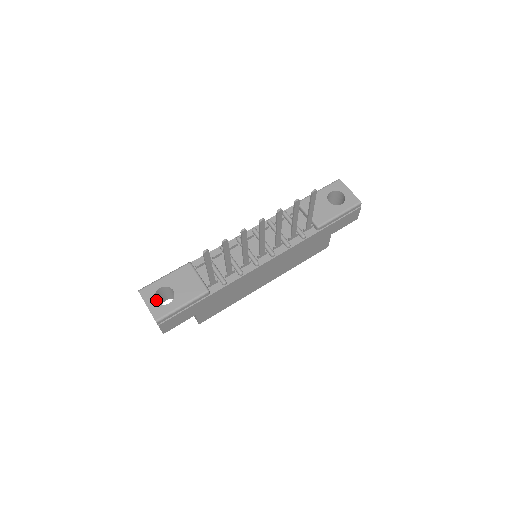
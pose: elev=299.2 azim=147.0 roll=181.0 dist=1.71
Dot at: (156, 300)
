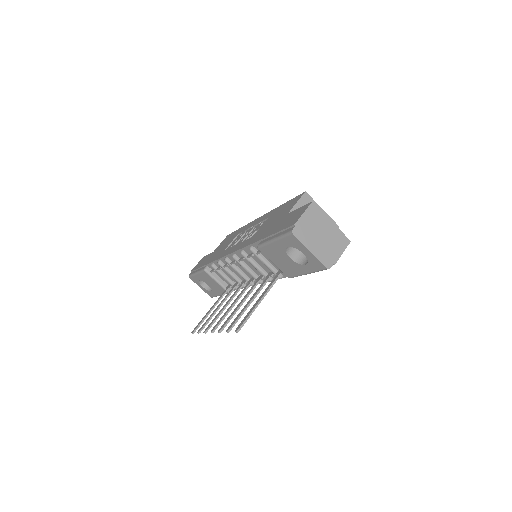
Dot at: occluded
